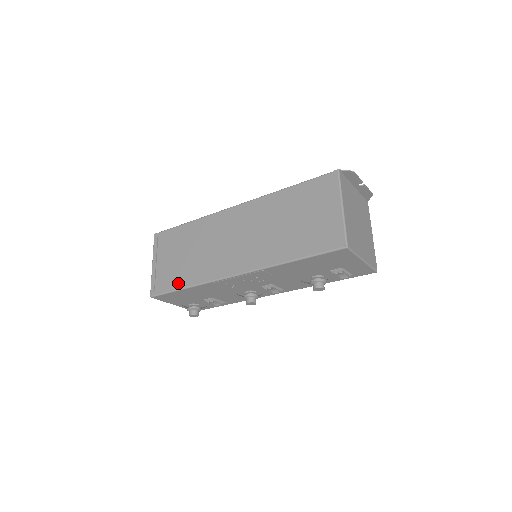
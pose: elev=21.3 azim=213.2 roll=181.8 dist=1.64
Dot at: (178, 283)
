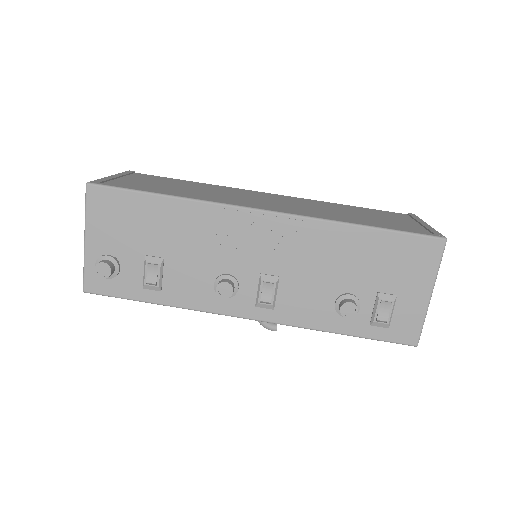
Dot at: (152, 191)
